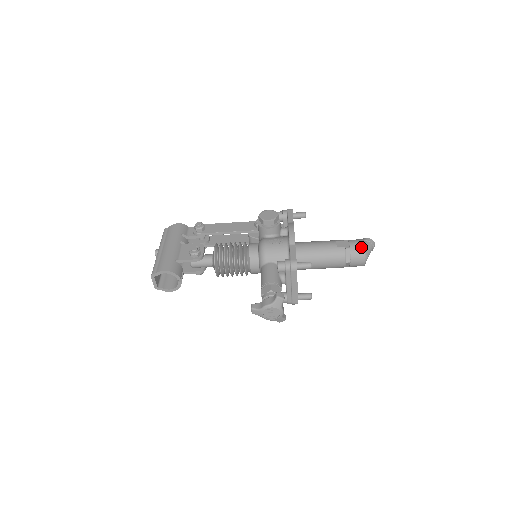
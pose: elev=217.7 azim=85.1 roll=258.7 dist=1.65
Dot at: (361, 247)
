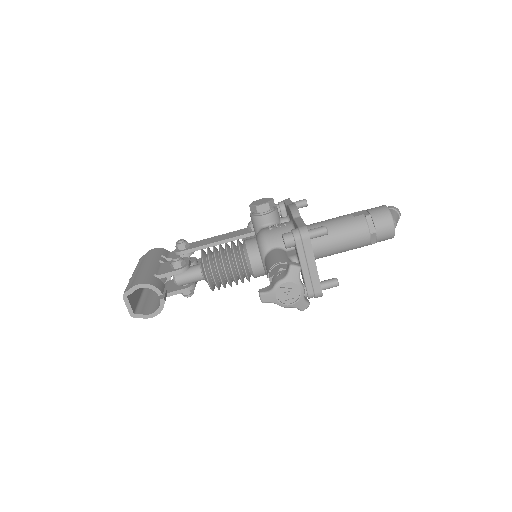
Dot at: (384, 210)
